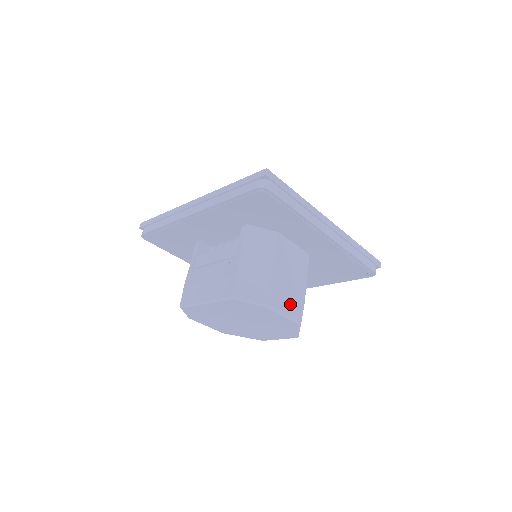
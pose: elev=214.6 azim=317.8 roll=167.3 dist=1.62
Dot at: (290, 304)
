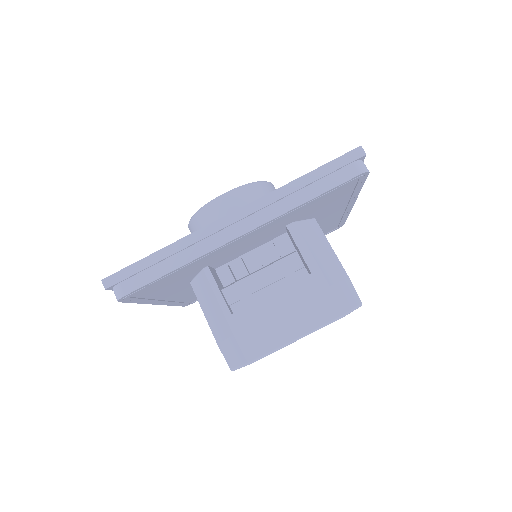
Dot at: occluded
